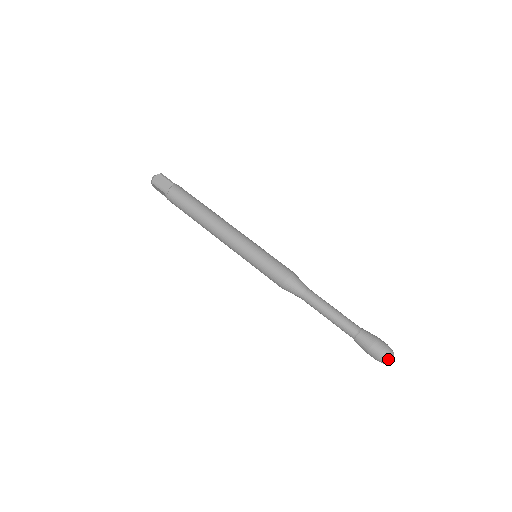
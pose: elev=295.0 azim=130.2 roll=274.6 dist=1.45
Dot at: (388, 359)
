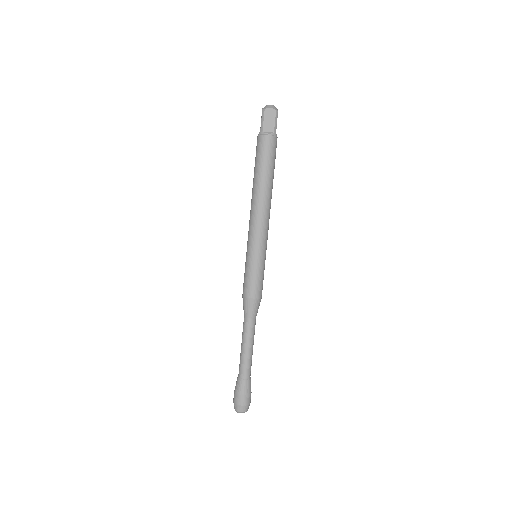
Dot at: (238, 411)
